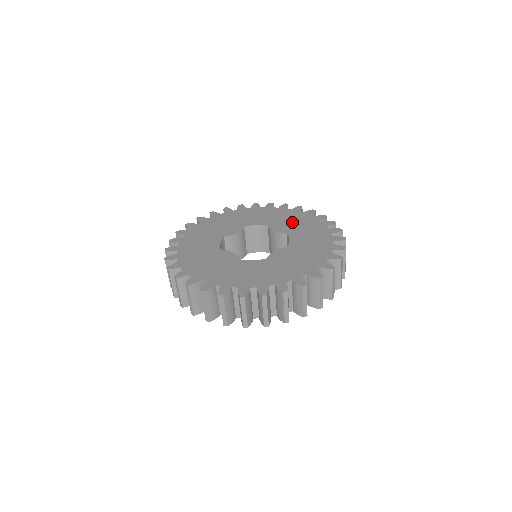
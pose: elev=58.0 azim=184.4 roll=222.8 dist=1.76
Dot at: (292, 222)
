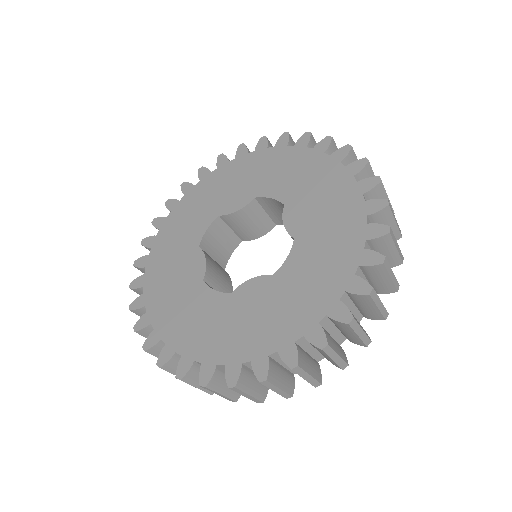
Dot at: (321, 207)
